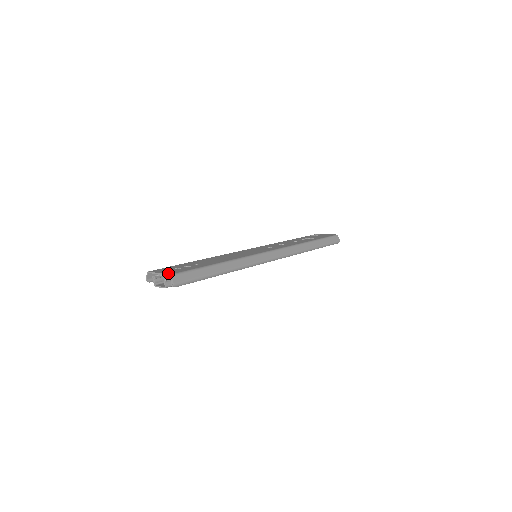
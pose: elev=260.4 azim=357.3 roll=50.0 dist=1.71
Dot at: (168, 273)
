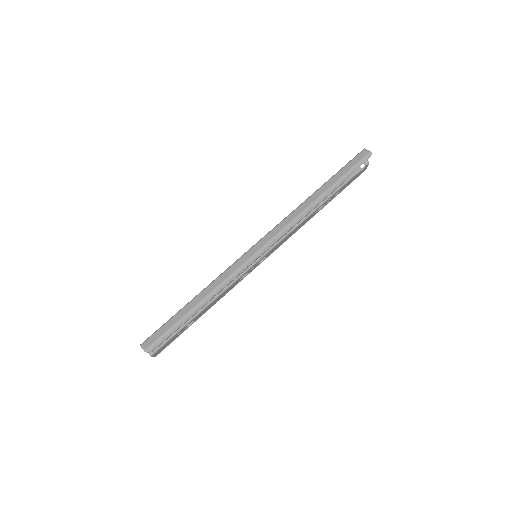
Dot at: occluded
